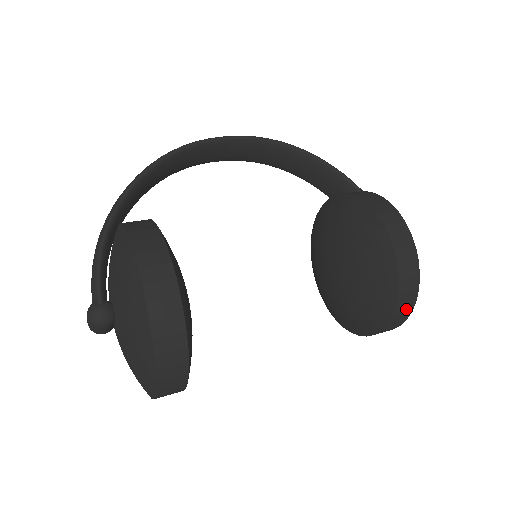
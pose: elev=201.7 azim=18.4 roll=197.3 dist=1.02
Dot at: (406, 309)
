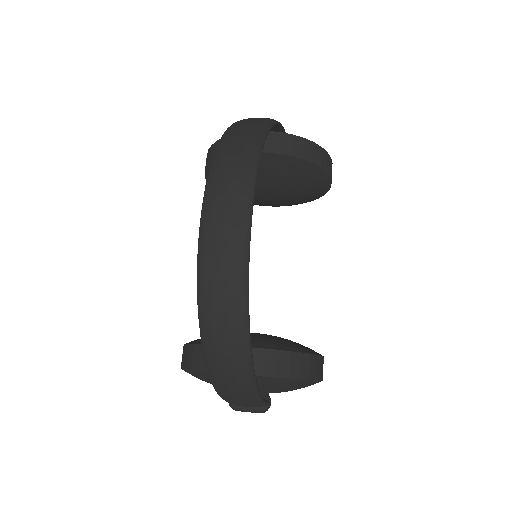
Dot at: occluded
